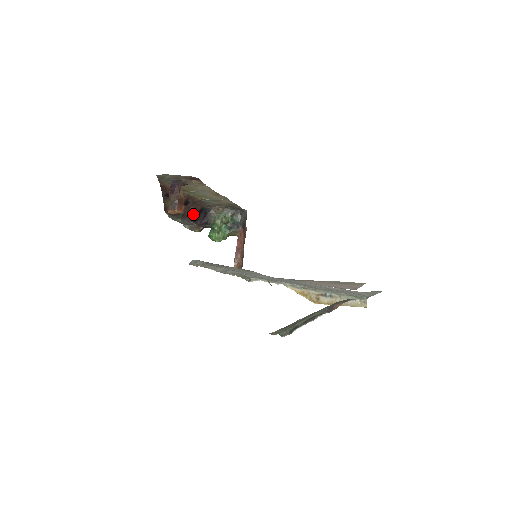
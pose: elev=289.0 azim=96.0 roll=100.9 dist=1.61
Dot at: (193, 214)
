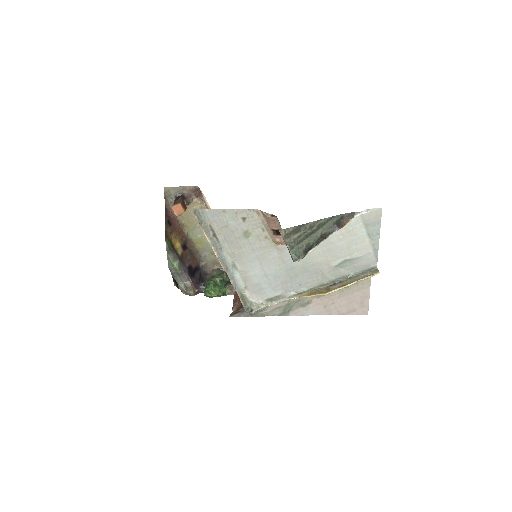
Dot at: (189, 267)
